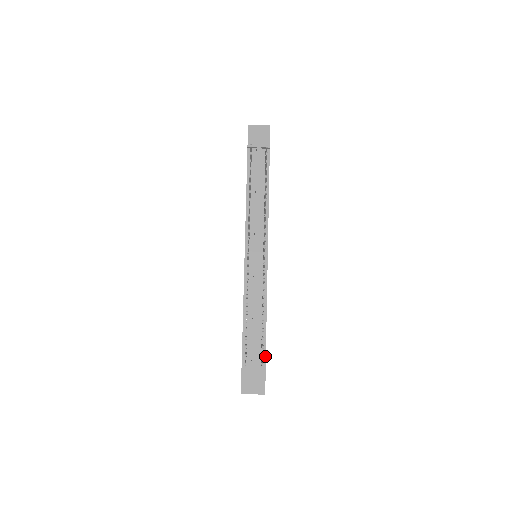
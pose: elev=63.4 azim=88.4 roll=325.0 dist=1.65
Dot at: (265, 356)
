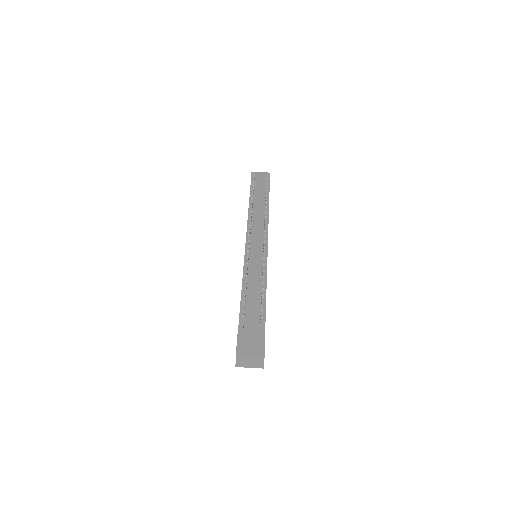
Dot at: (264, 325)
